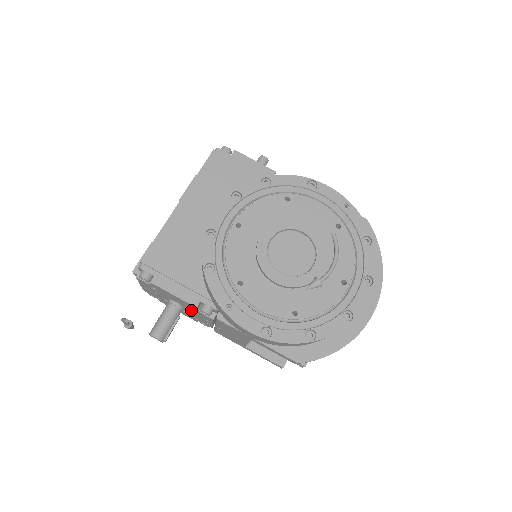
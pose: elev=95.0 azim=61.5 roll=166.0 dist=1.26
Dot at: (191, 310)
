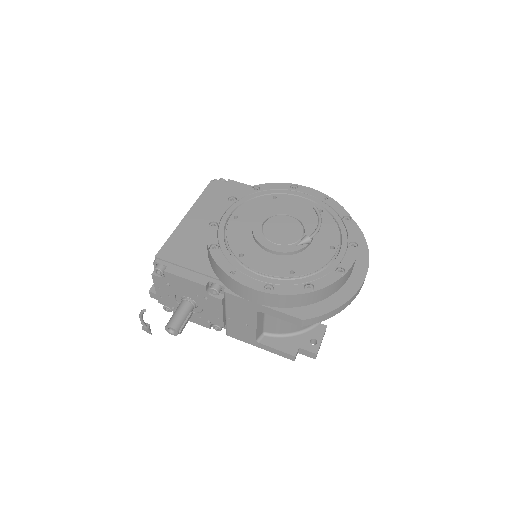
Dot at: (202, 300)
